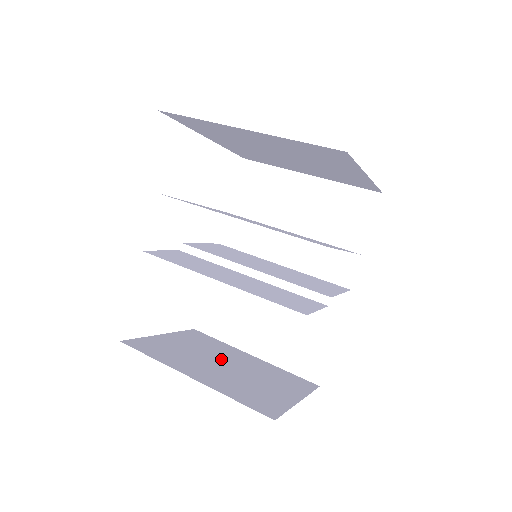
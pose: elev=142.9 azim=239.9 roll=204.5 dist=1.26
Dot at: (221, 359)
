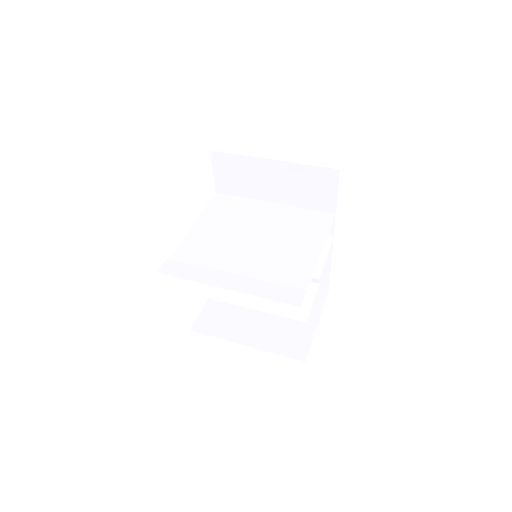
Dot at: occluded
